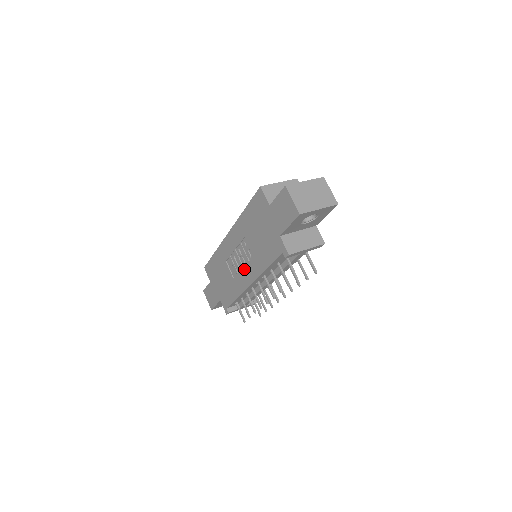
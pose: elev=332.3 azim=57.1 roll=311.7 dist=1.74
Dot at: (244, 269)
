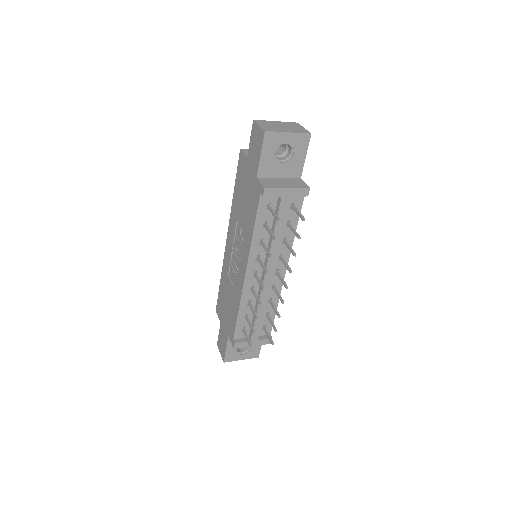
Dot at: (239, 261)
